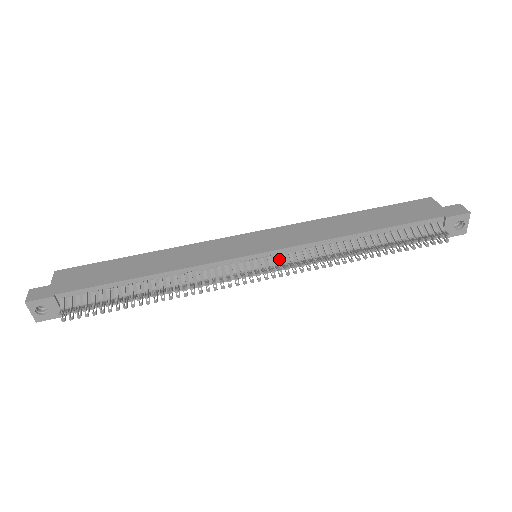
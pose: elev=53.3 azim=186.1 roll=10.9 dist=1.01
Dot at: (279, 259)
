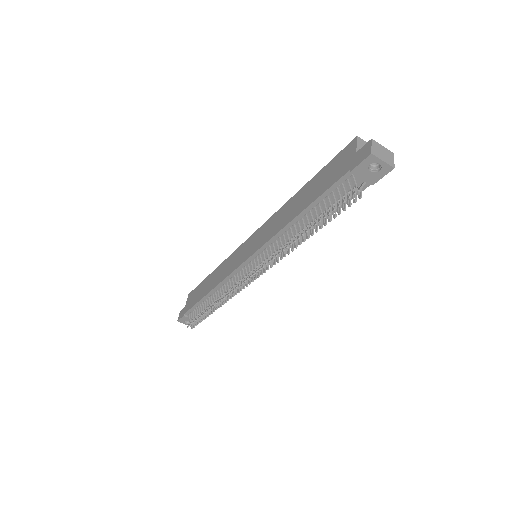
Dot at: (262, 258)
